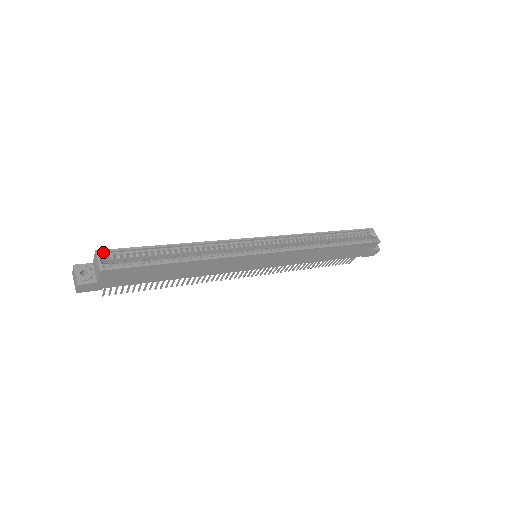
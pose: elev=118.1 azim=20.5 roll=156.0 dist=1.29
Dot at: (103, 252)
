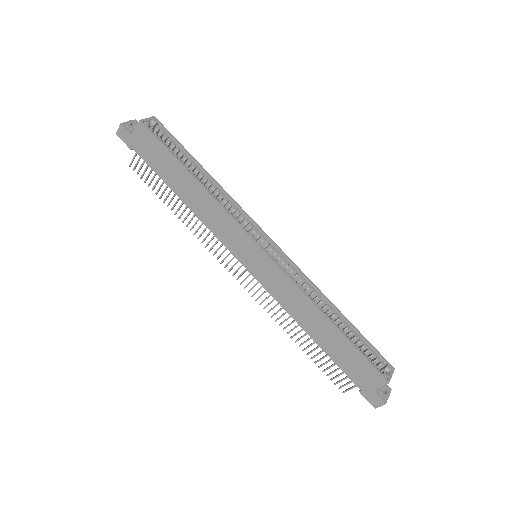
Dot at: (157, 121)
